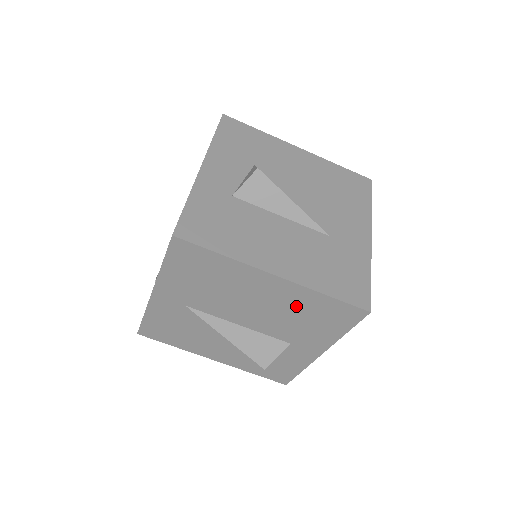
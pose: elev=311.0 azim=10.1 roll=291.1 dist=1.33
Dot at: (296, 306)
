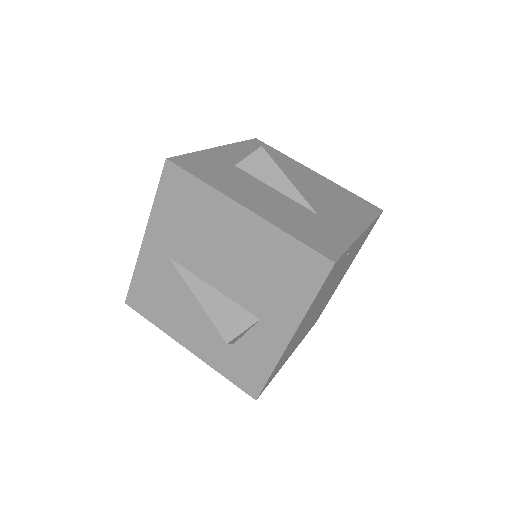
Dot at: (264, 255)
